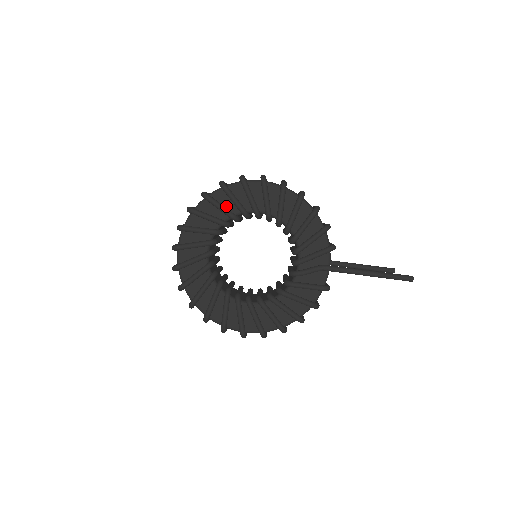
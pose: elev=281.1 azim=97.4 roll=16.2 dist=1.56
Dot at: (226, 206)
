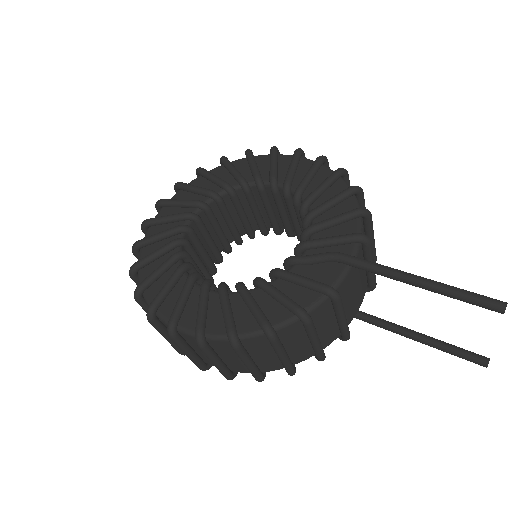
Dot at: (241, 174)
